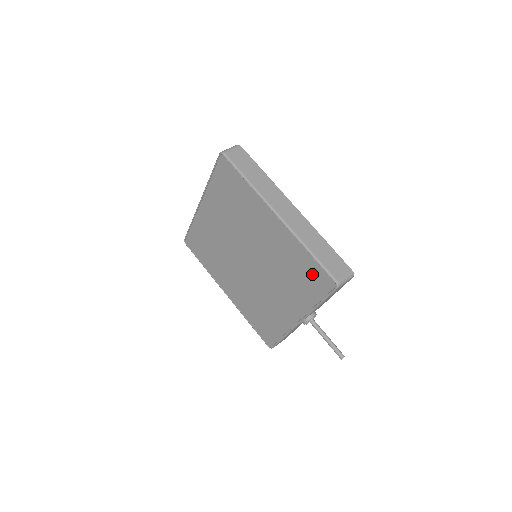
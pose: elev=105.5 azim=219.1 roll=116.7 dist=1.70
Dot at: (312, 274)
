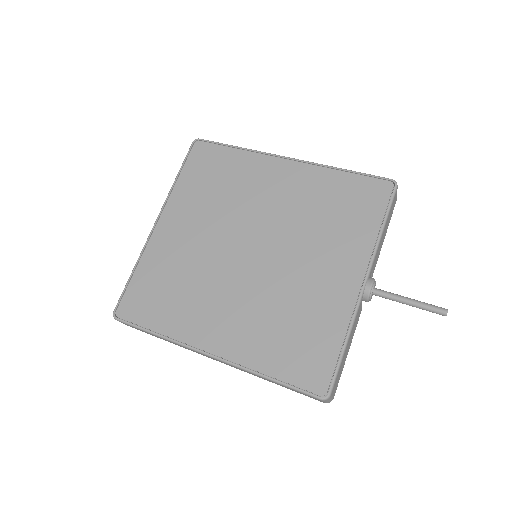
Dot at: (357, 193)
